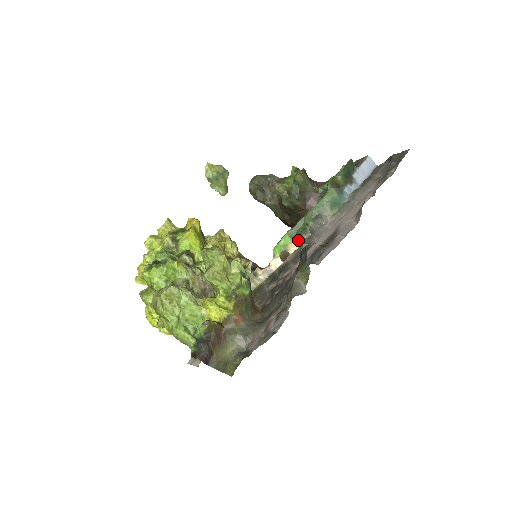
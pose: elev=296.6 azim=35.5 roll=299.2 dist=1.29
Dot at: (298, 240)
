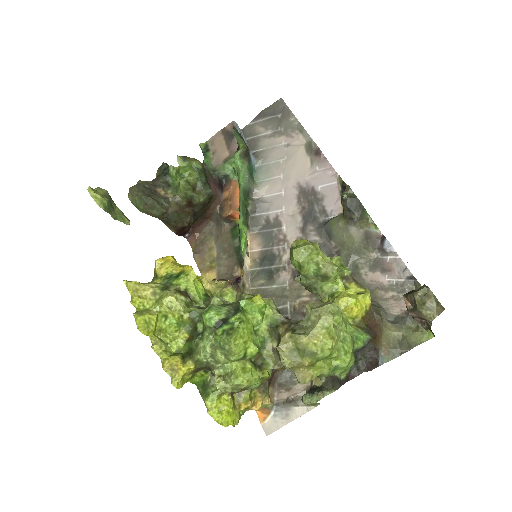
Dot at: (248, 226)
